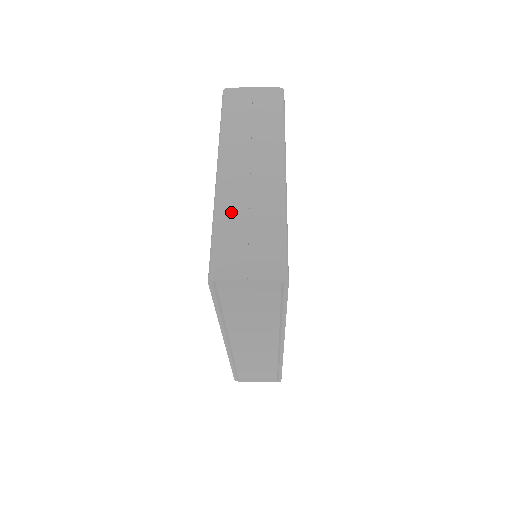
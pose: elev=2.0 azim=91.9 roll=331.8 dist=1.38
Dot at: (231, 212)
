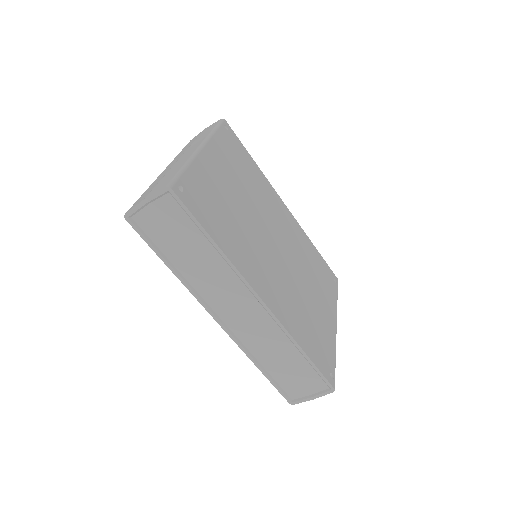
Dot at: (156, 181)
